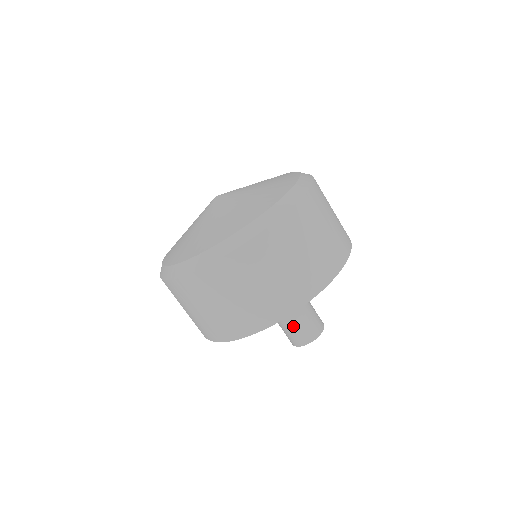
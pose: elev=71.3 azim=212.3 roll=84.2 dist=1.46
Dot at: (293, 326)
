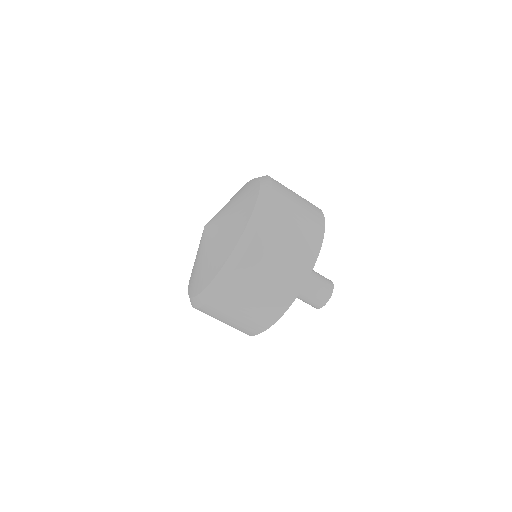
Dot at: (312, 291)
